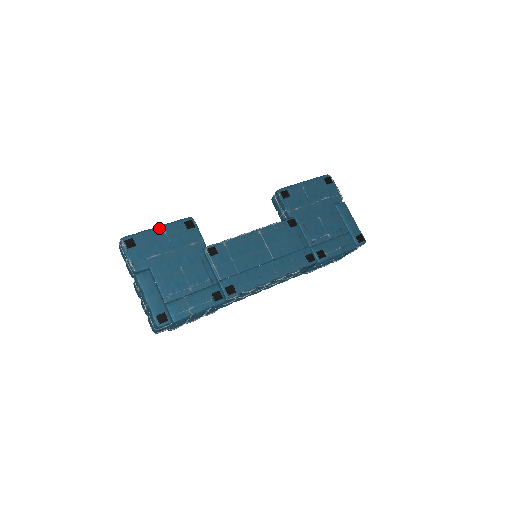
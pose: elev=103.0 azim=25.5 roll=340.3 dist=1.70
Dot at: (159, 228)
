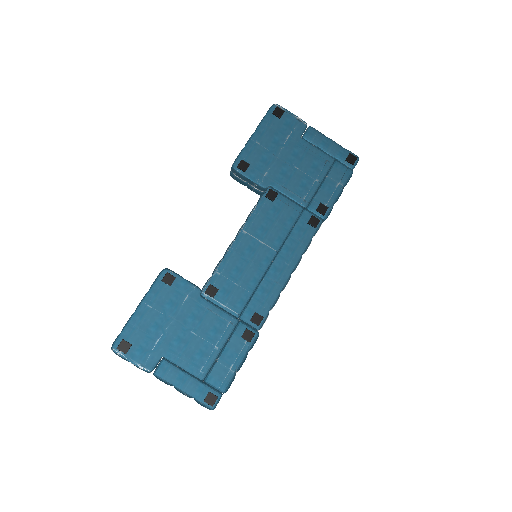
Dot at: (141, 307)
